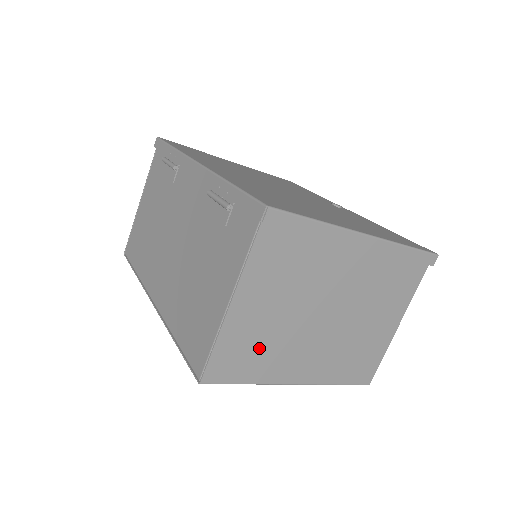
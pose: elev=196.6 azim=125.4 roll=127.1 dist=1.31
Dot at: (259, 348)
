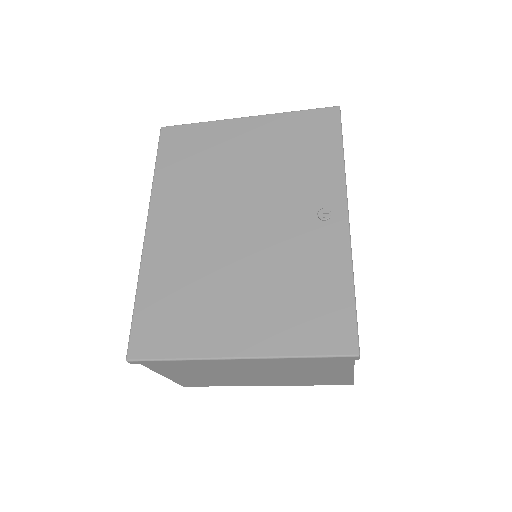
Dot at: (210, 381)
